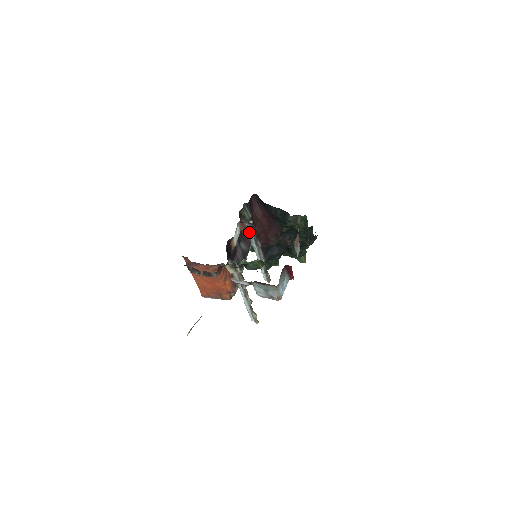
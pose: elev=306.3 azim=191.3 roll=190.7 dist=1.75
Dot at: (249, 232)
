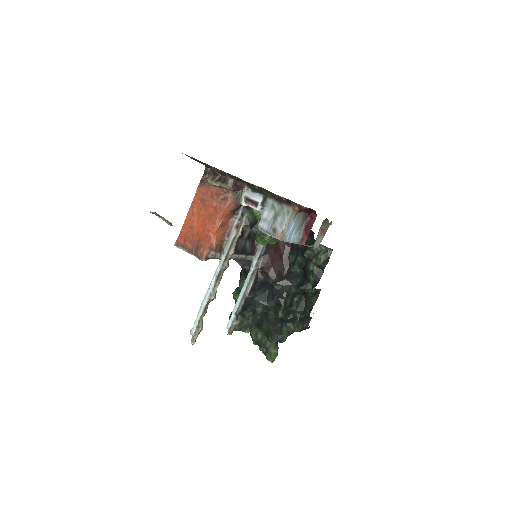
Dot at: occluded
